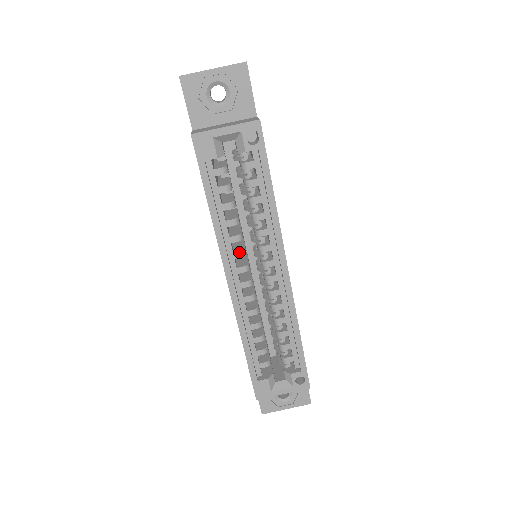
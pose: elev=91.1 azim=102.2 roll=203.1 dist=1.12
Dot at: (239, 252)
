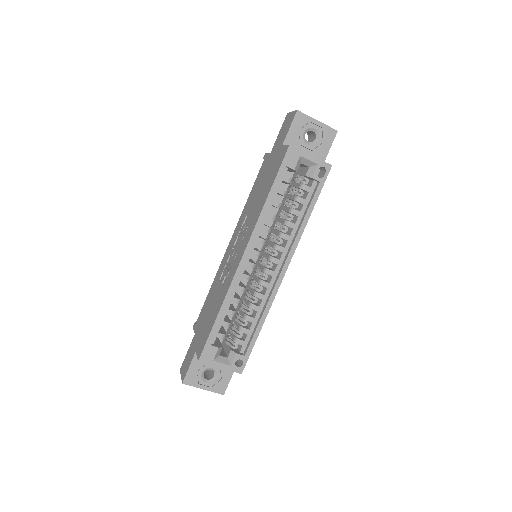
Dot at: (263, 239)
